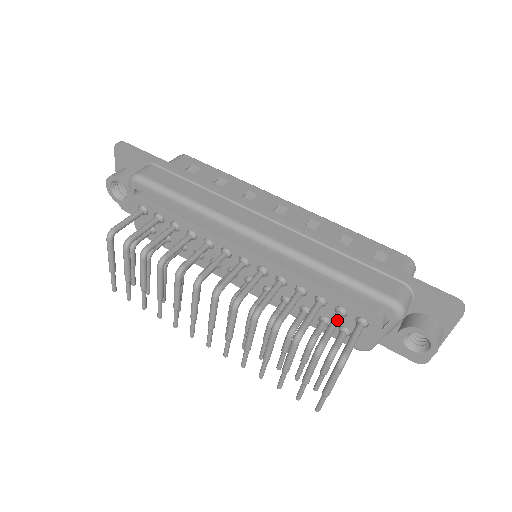
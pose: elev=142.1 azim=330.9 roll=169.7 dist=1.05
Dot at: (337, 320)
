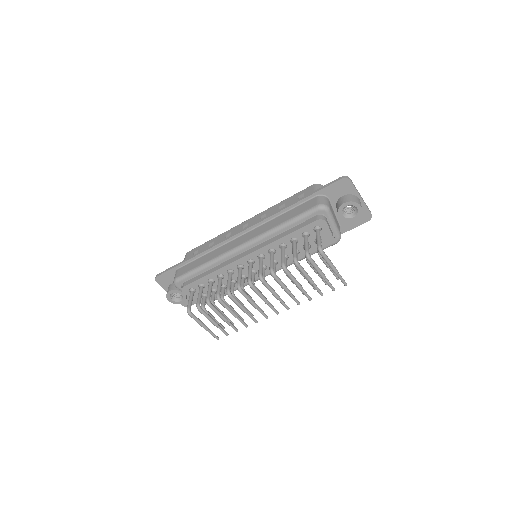
Dot at: (306, 239)
